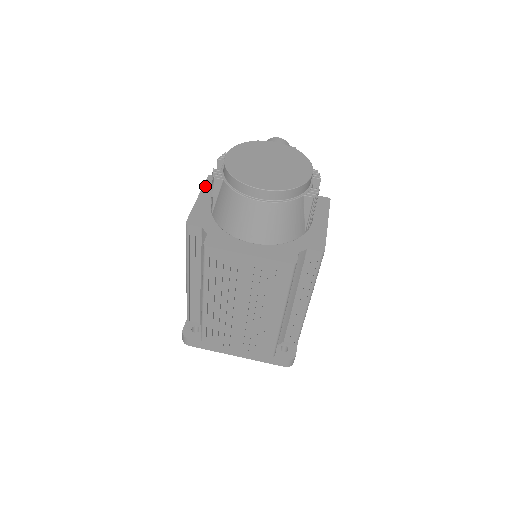
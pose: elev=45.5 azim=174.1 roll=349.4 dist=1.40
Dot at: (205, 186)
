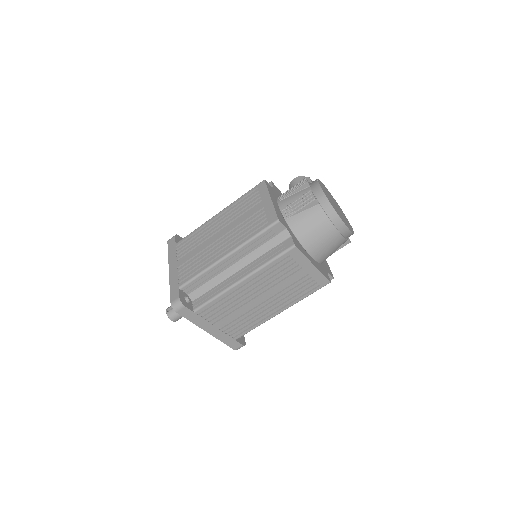
Dot at: (269, 190)
